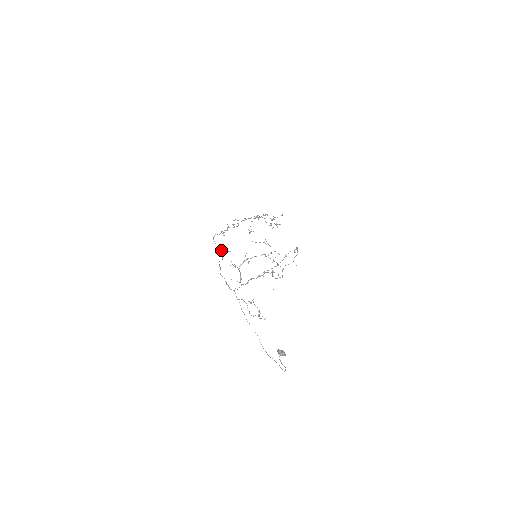
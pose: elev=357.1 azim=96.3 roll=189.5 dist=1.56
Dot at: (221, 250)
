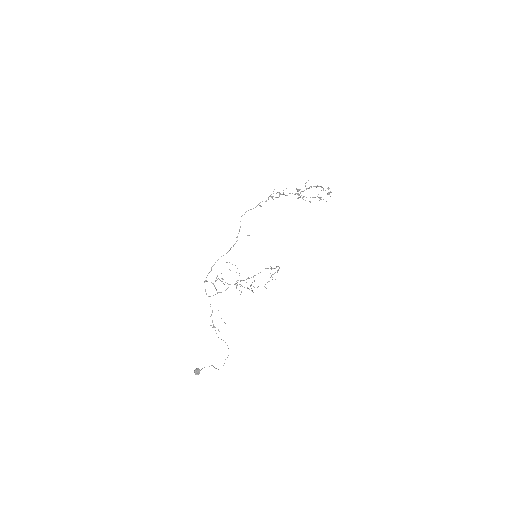
Dot at: (236, 237)
